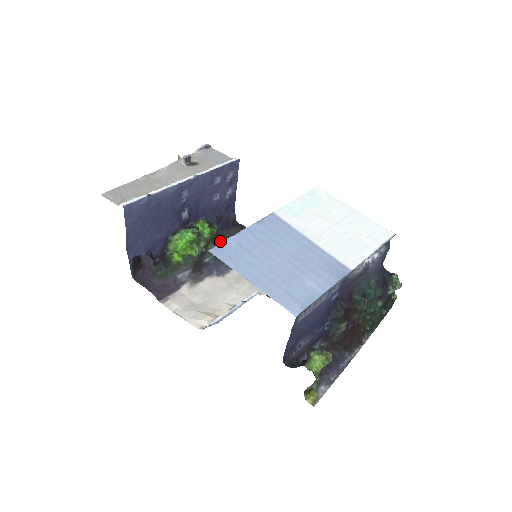
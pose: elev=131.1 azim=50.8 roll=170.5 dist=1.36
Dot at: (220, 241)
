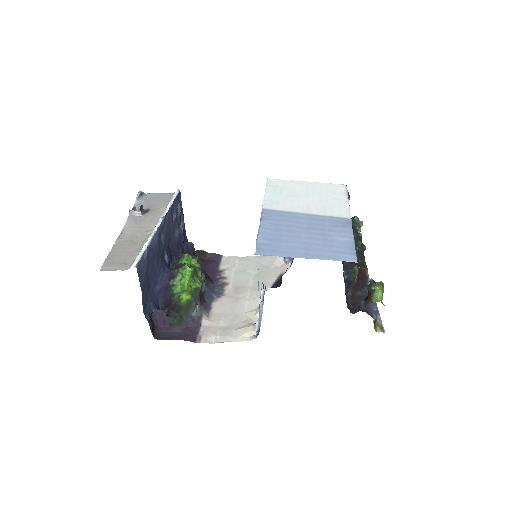
Dot at: occluded
